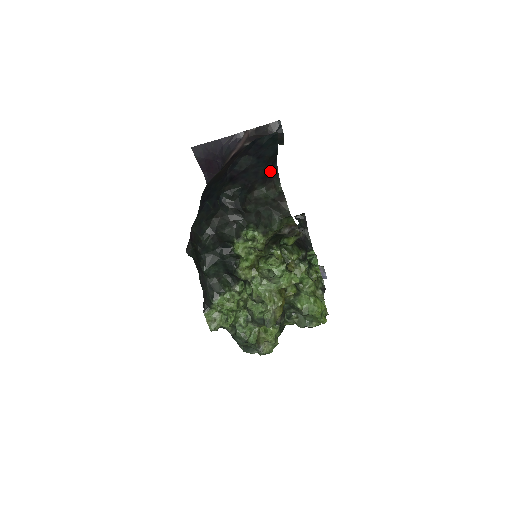
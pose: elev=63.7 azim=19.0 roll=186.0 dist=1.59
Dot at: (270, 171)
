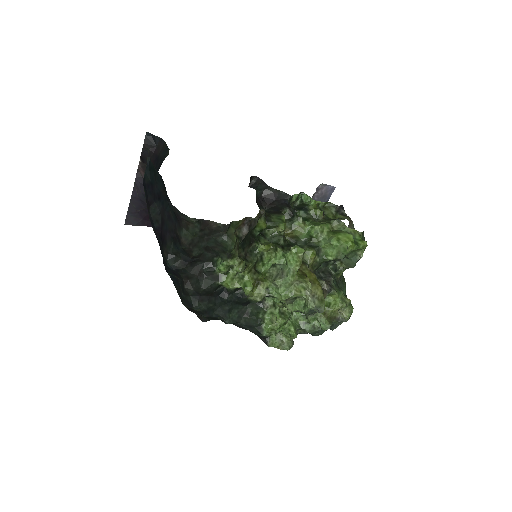
Dot at: (173, 210)
